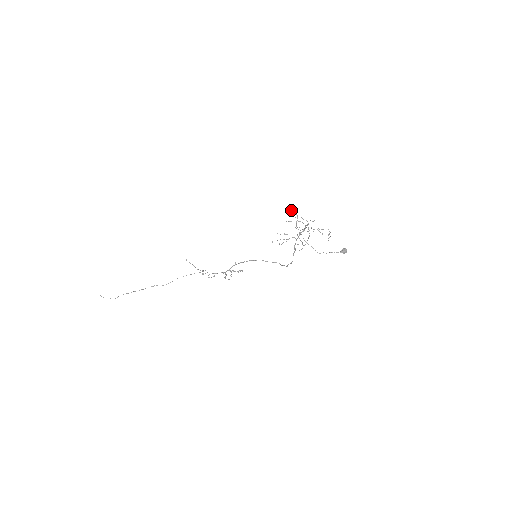
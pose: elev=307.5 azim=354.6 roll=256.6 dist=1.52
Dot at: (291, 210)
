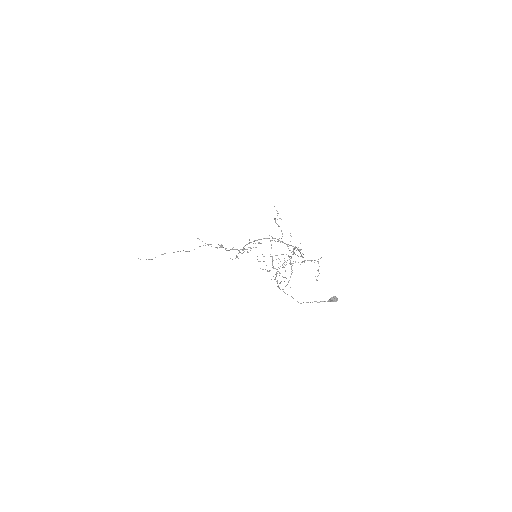
Dot at: occluded
